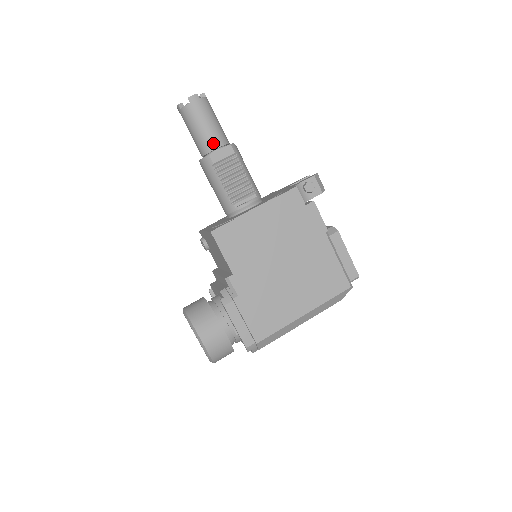
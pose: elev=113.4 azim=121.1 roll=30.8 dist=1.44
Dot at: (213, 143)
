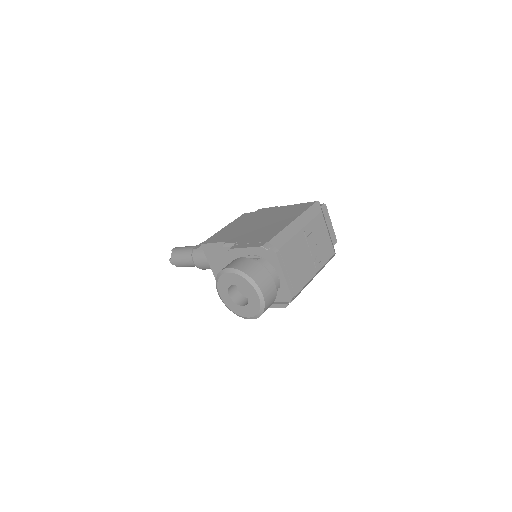
Dot at: occluded
